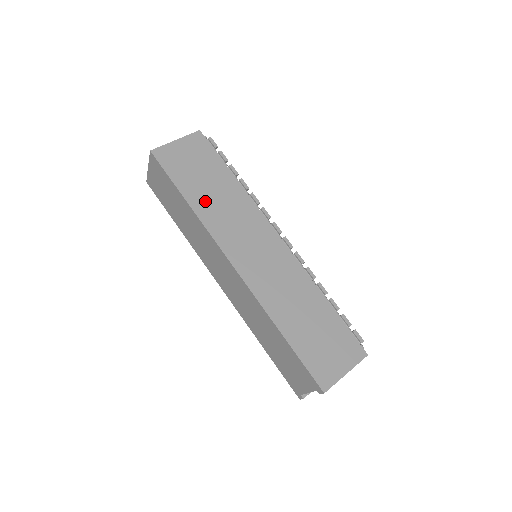
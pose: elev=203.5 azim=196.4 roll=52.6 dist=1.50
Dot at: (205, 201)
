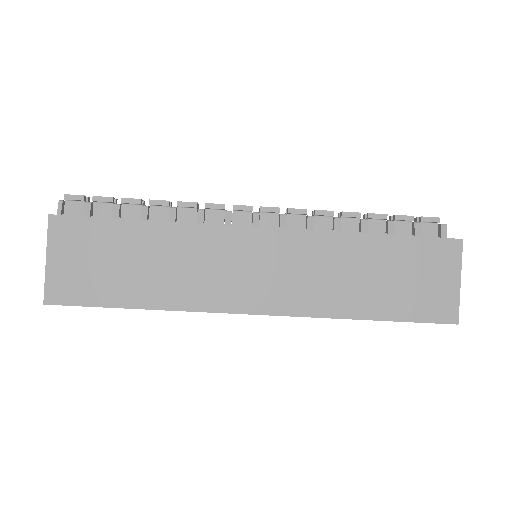
Dot at: (155, 286)
